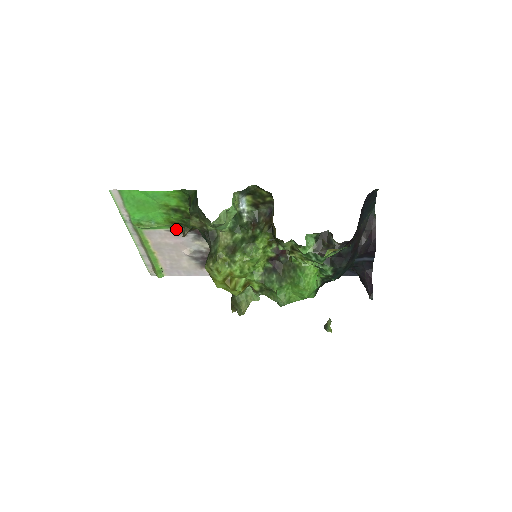
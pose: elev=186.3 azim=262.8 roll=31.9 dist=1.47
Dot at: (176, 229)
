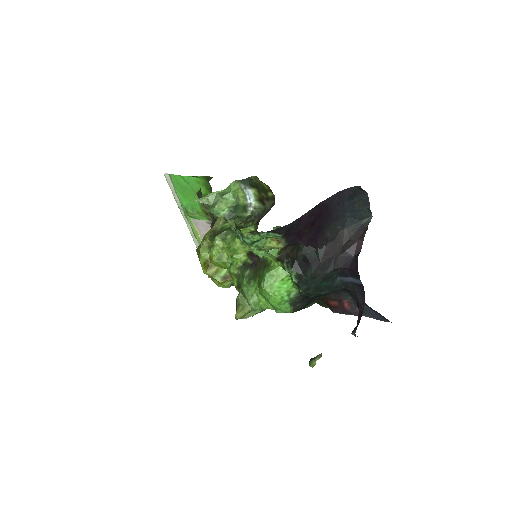
Dot at: occluded
